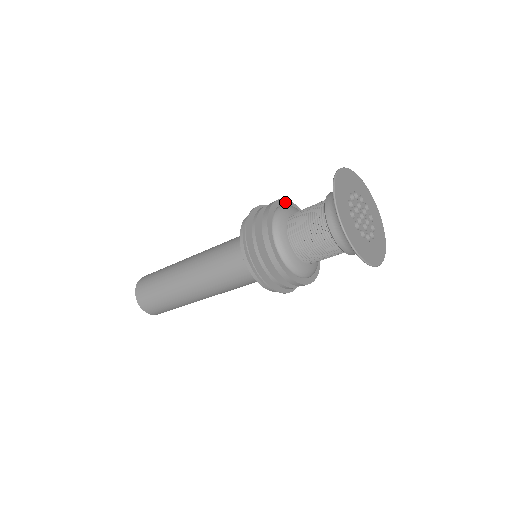
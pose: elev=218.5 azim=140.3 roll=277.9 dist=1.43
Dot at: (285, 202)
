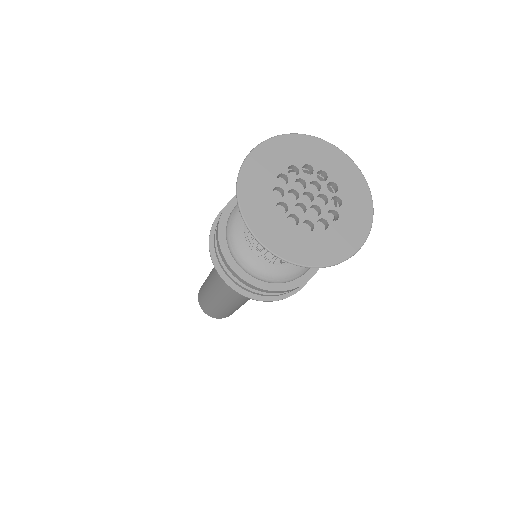
Dot at: occluded
